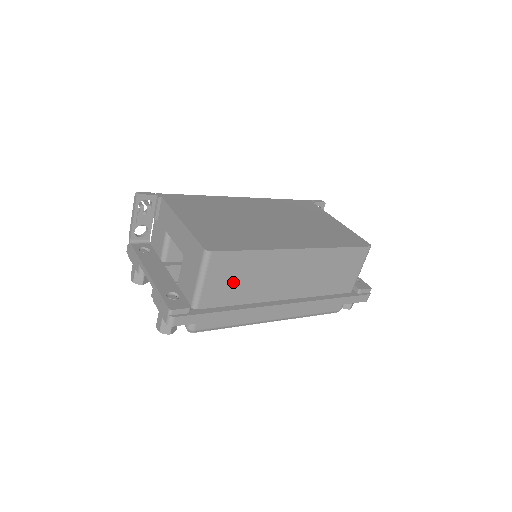
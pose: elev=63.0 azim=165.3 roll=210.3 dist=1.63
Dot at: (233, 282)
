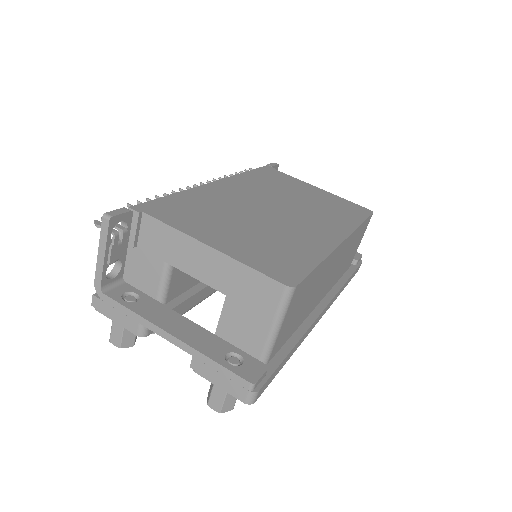
Dot at: (297, 311)
